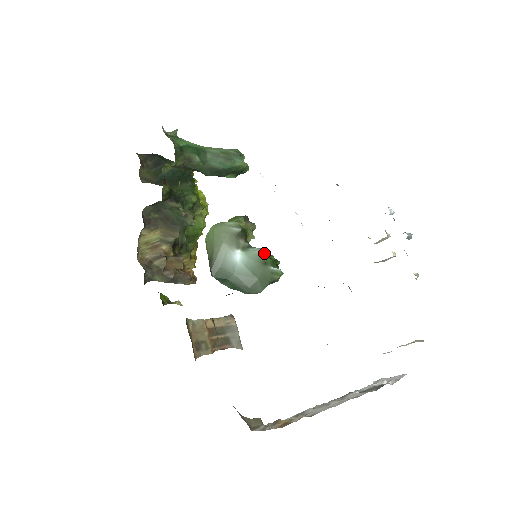
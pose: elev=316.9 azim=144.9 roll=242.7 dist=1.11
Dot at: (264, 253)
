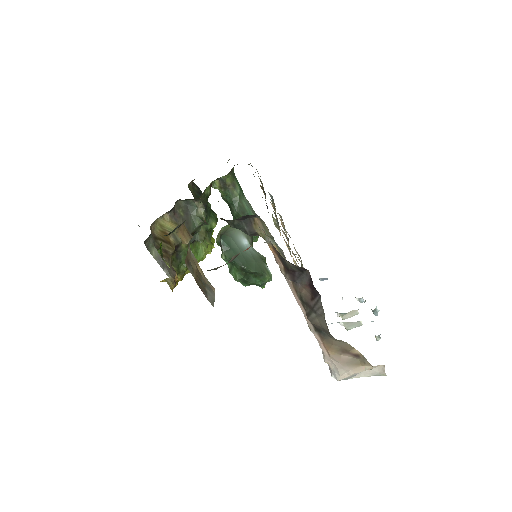
Dot at: occluded
